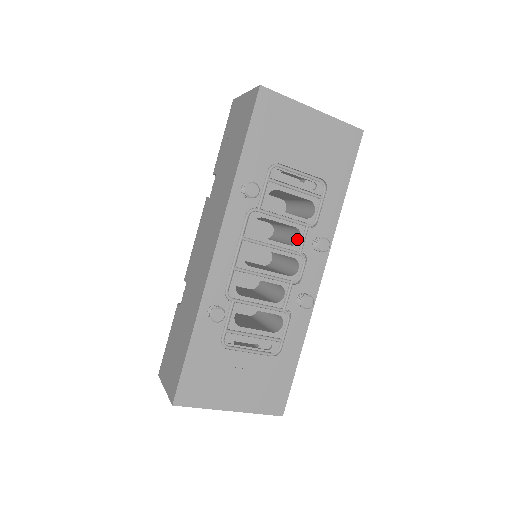
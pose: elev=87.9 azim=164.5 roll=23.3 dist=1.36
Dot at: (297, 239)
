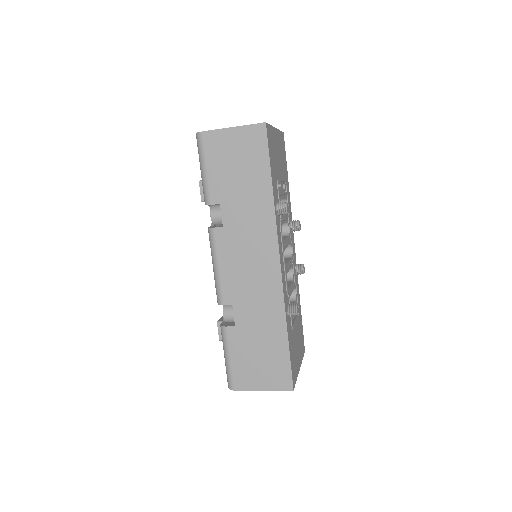
Dot at: (285, 229)
